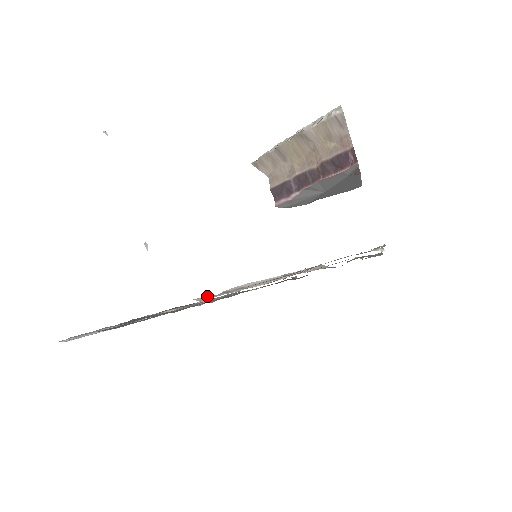
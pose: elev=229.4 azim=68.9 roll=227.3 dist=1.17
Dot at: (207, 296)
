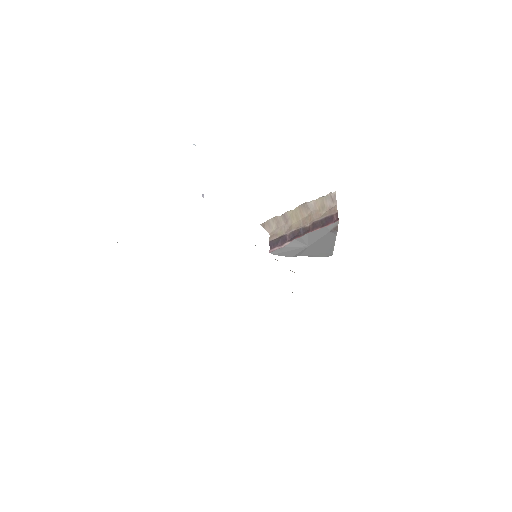
Dot at: occluded
